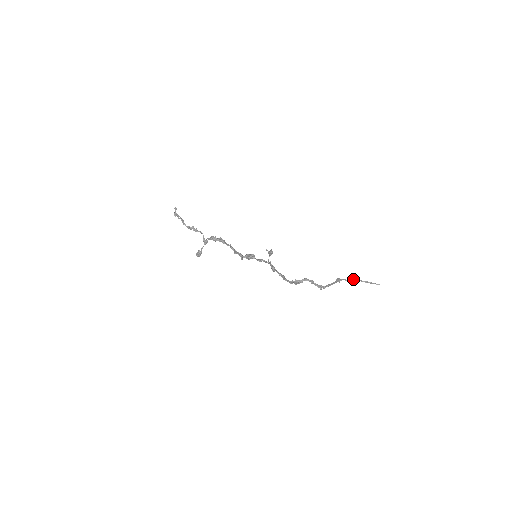
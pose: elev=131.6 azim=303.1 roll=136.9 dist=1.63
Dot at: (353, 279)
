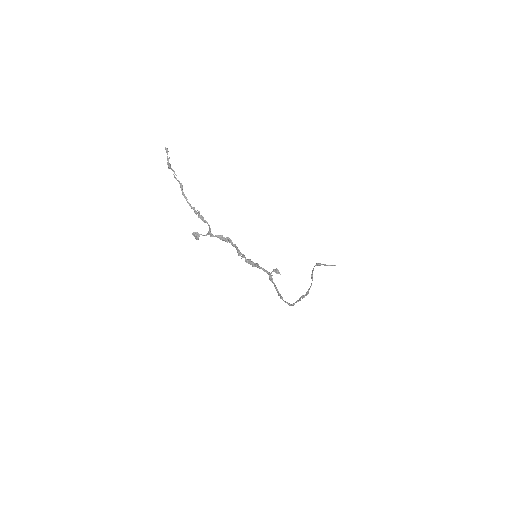
Dot at: (320, 265)
